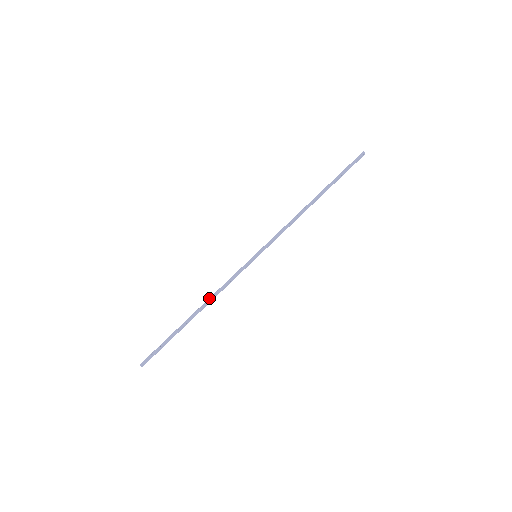
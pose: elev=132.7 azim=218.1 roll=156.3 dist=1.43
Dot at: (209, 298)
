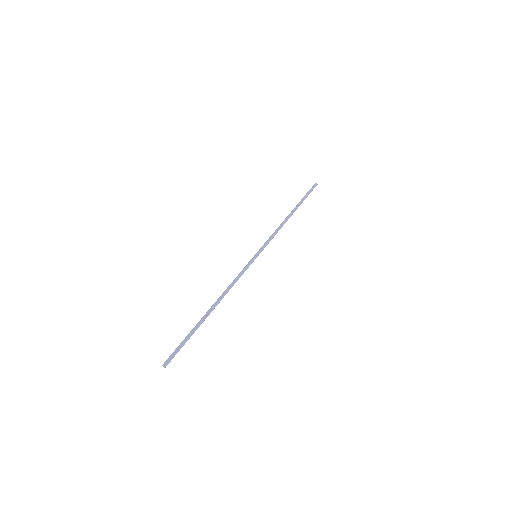
Dot at: (222, 293)
